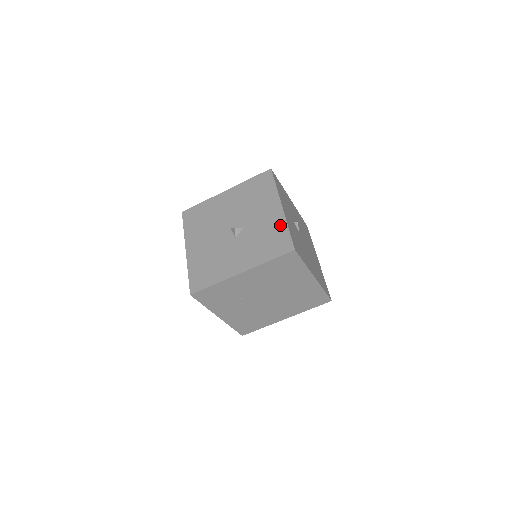
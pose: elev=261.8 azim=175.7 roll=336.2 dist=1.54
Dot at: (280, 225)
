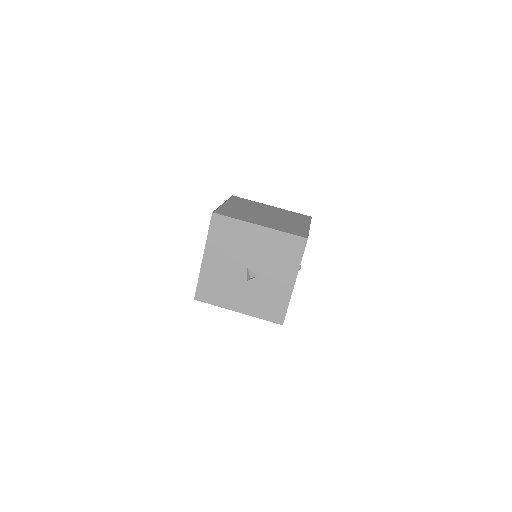
Dot at: (284, 299)
